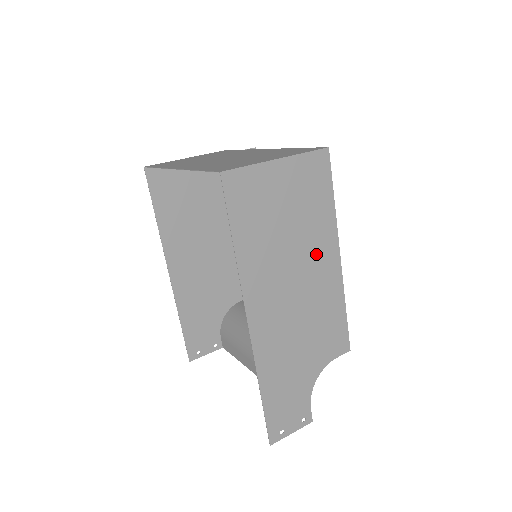
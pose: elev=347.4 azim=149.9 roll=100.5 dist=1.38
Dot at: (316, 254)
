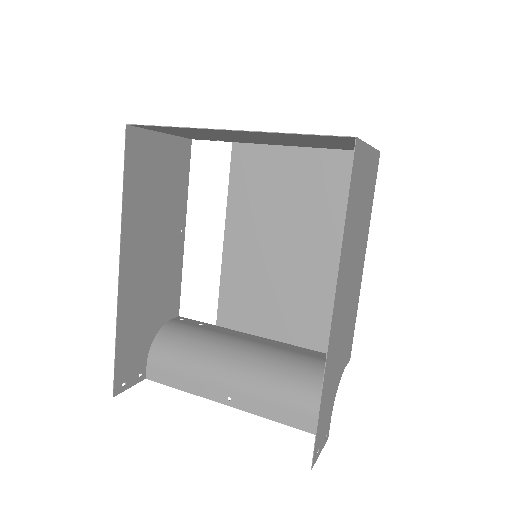
Dot at: (360, 252)
